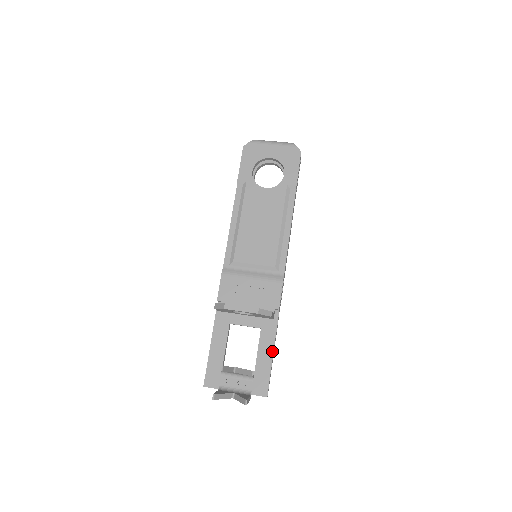
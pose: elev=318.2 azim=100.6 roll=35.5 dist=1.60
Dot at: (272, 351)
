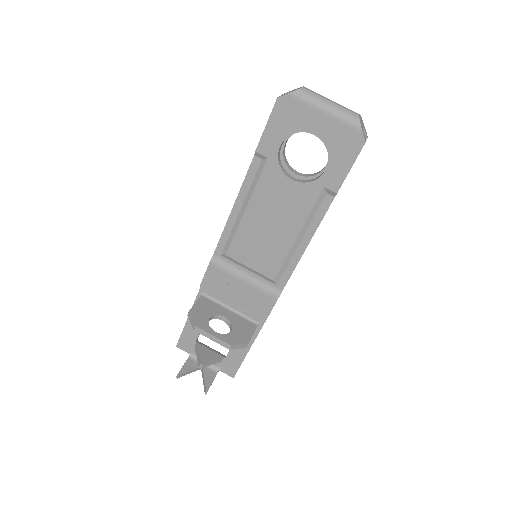
Dot at: (248, 348)
